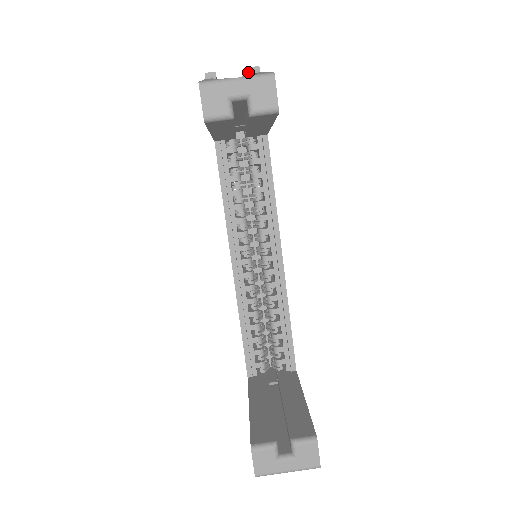
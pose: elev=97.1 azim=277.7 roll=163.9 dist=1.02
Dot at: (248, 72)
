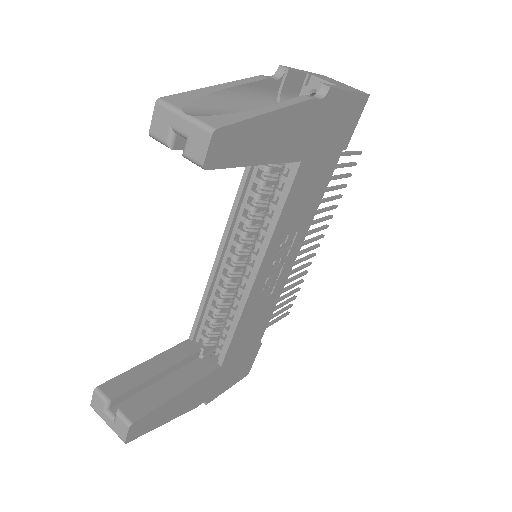
Dot at: (328, 84)
